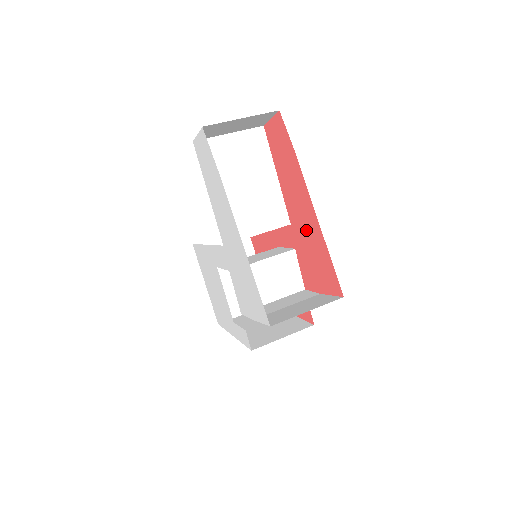
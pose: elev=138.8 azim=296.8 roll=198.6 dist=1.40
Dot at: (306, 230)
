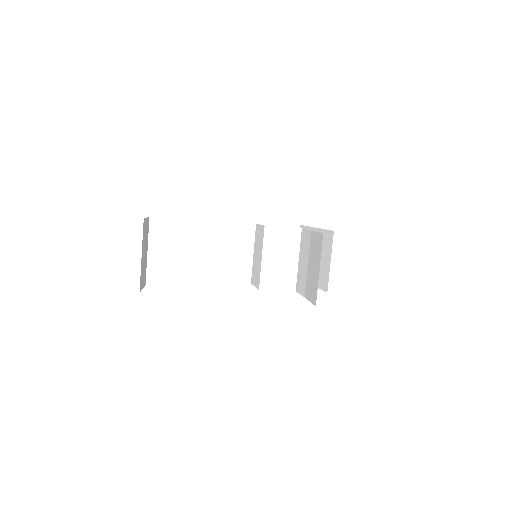
Dot at: occluded
